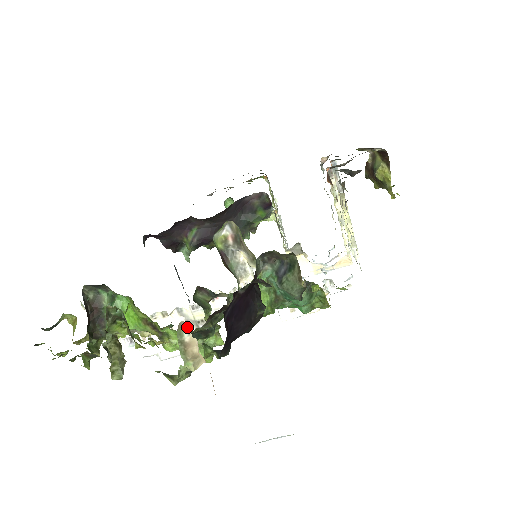
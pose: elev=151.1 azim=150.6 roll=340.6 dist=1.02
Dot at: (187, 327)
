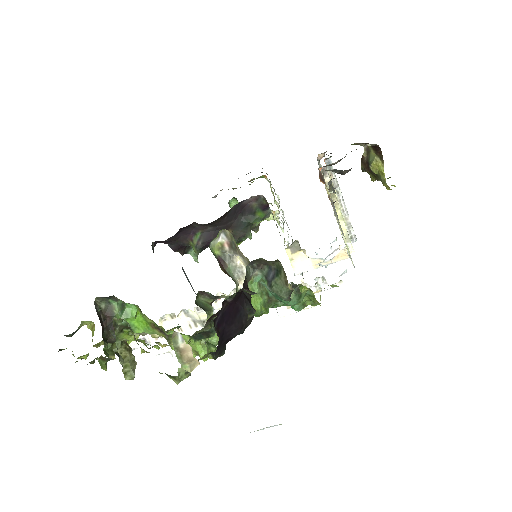
Dot at: (180, 336)
